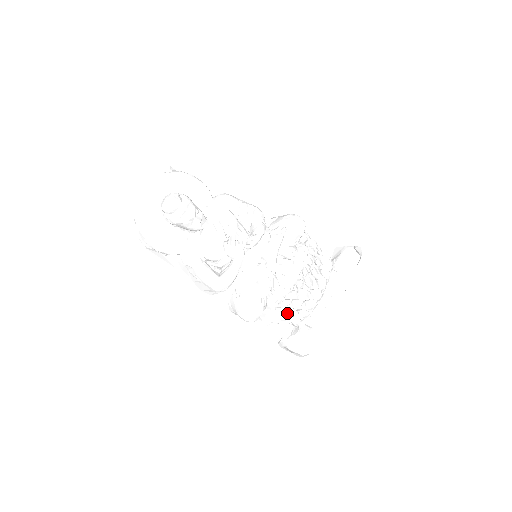
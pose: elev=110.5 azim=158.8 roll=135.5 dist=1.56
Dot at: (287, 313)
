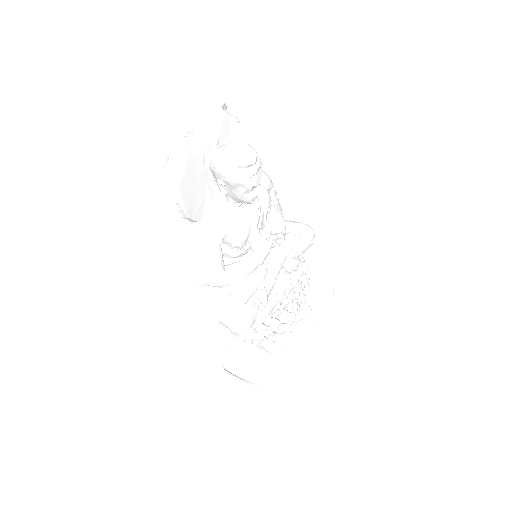
Dot at: (264, 332)
